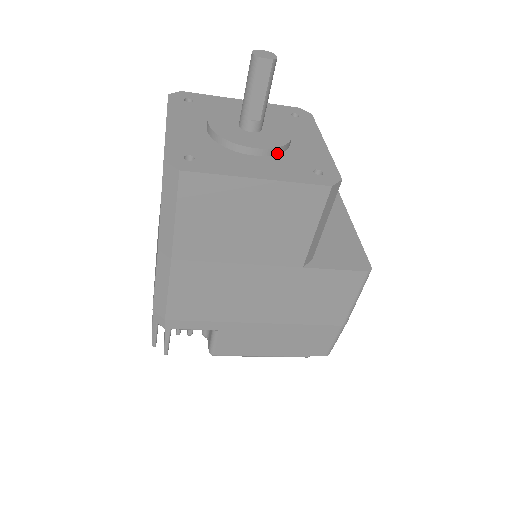
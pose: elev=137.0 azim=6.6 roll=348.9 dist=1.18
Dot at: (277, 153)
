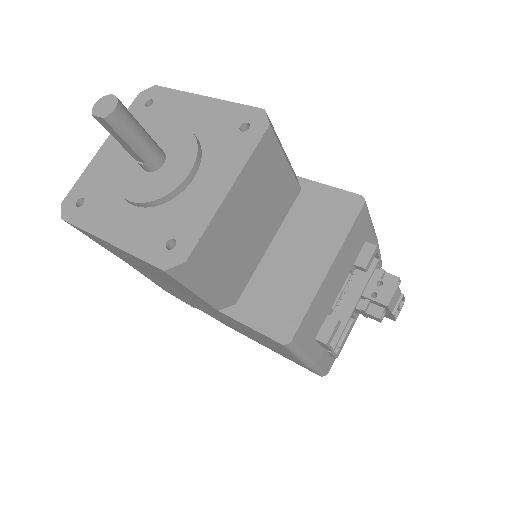
Dot at: (156, 205)
